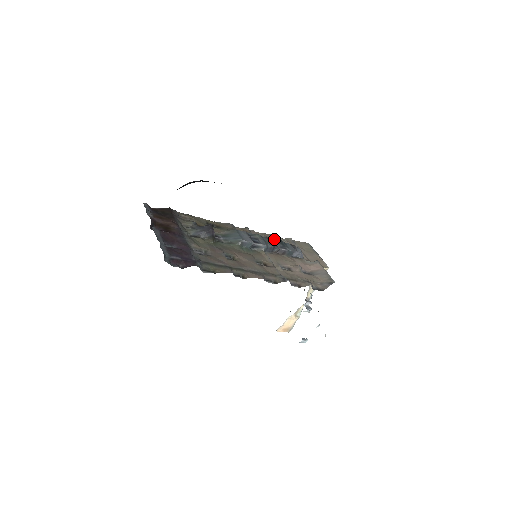
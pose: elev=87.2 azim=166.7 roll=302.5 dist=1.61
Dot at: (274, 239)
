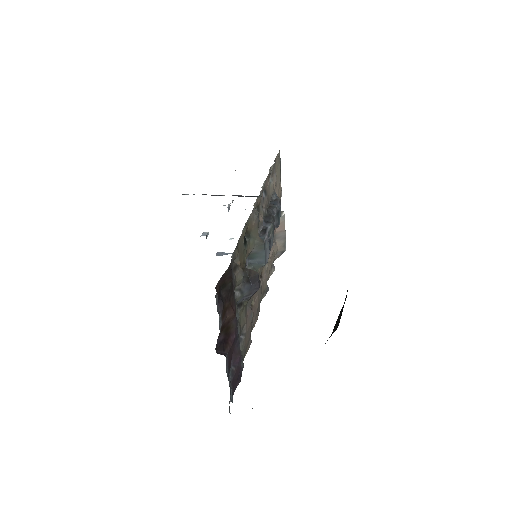
Dot at: (268, 187)
